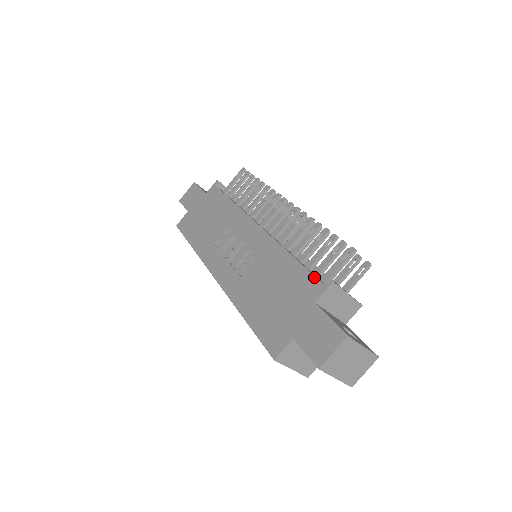
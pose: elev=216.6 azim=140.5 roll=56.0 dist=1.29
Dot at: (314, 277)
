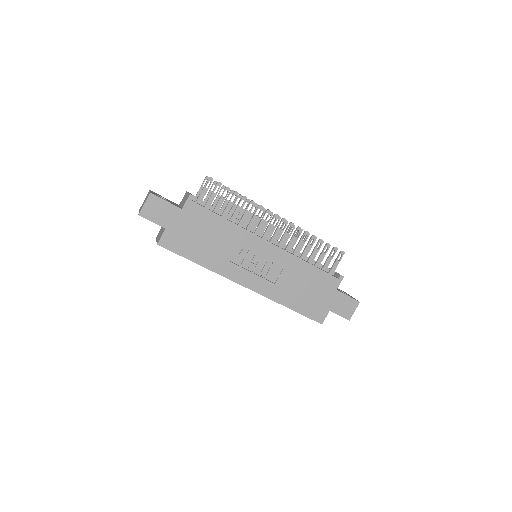
Dot at: (332, 276)
